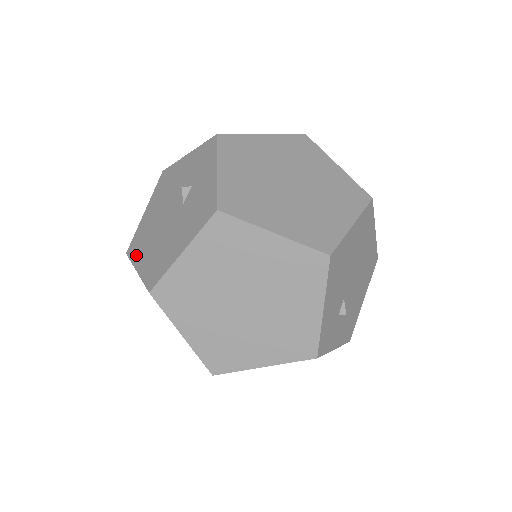
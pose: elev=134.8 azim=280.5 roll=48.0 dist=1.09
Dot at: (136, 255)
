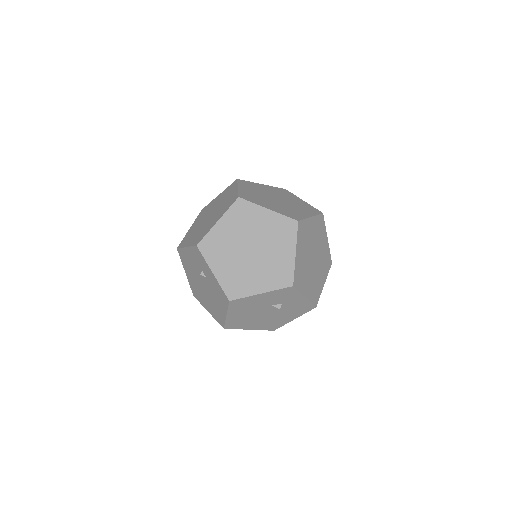
Dot at: (241, 327)
